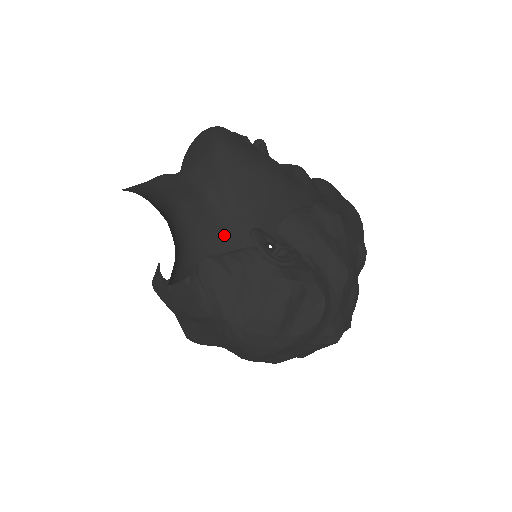
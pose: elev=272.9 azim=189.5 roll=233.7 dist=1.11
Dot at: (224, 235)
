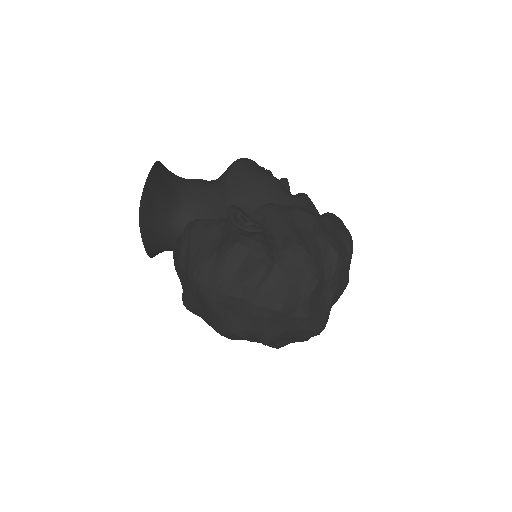
Dot at: (214, 208)
